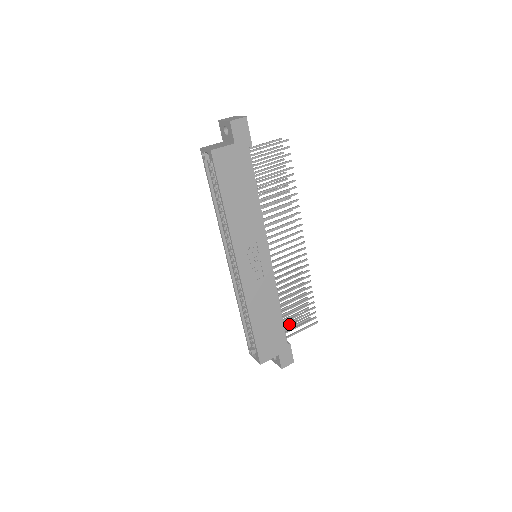
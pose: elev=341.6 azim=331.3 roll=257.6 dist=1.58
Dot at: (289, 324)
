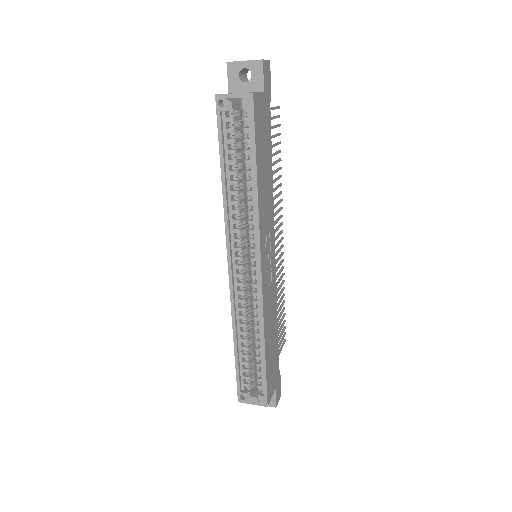
Dot at: occluded
